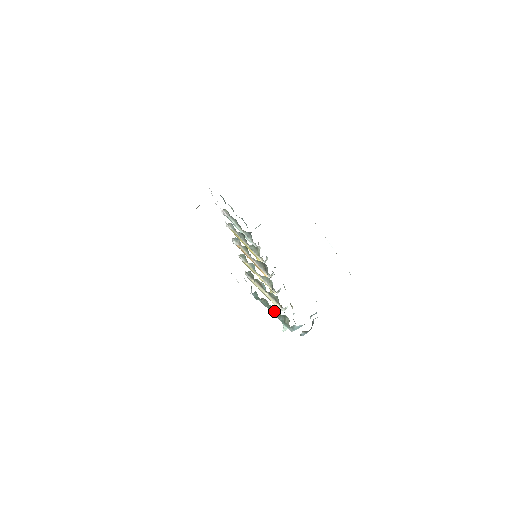
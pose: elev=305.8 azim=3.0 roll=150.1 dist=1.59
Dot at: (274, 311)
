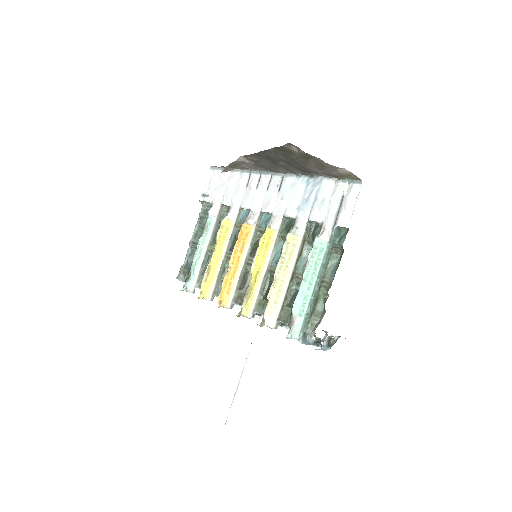
Dot at: (320, 282)
